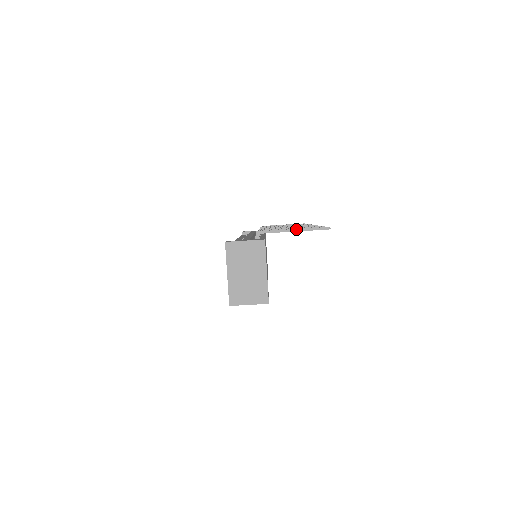
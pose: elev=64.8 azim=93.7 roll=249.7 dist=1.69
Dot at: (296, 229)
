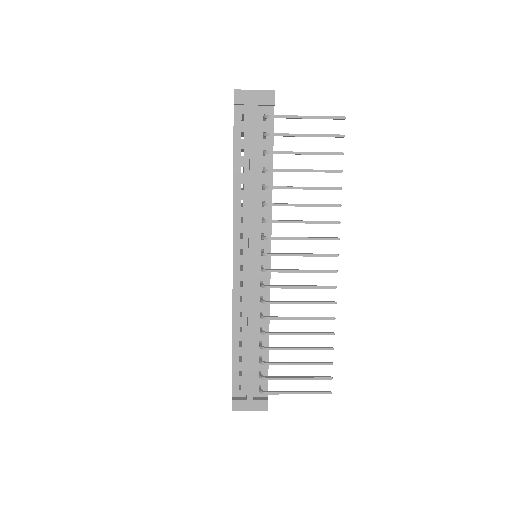
Dot at: occluded
